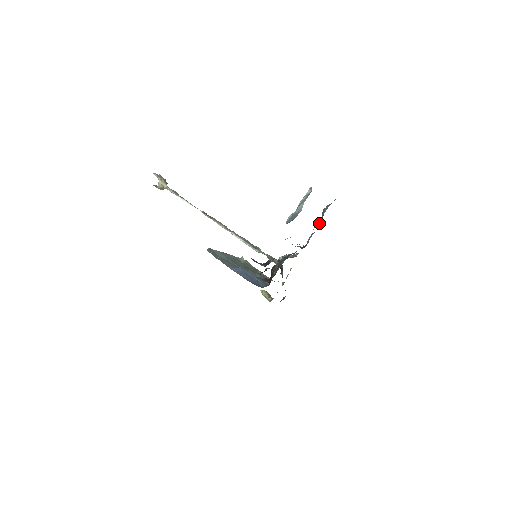
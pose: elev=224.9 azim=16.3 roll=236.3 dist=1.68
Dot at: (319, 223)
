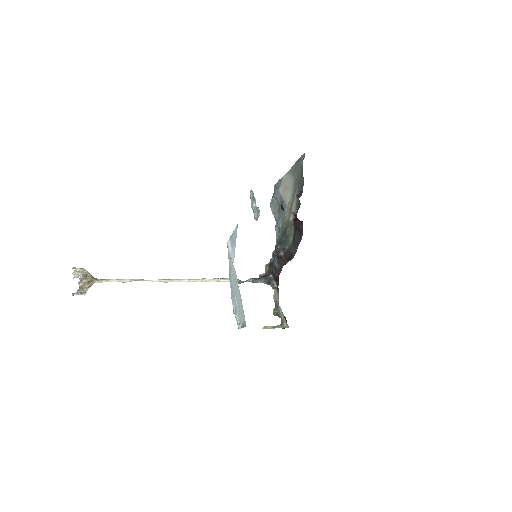
Dot at: (275, 213)
